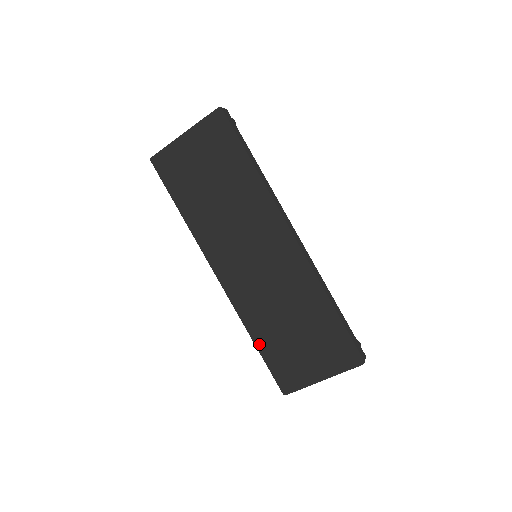
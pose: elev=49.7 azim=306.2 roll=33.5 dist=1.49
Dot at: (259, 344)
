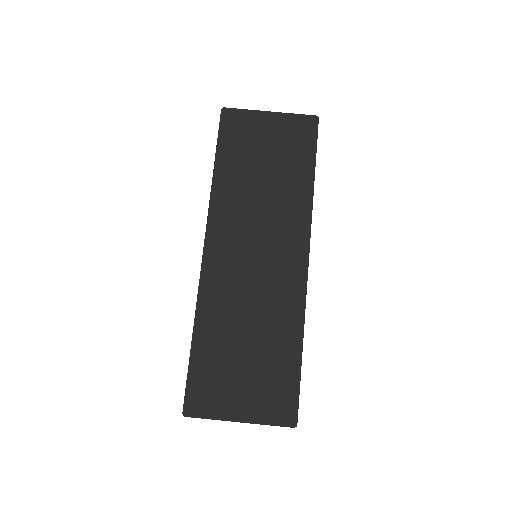
Dot at: (198, 341)
